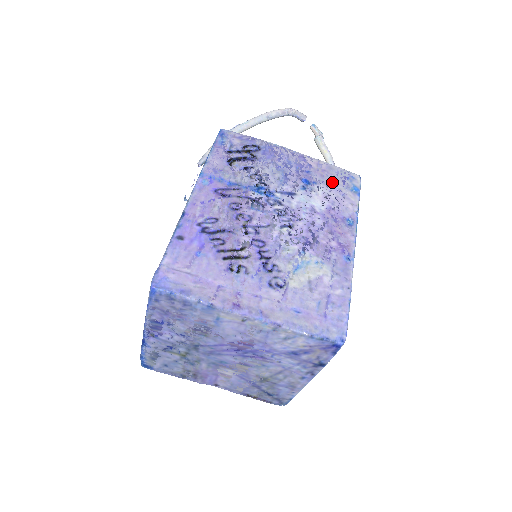
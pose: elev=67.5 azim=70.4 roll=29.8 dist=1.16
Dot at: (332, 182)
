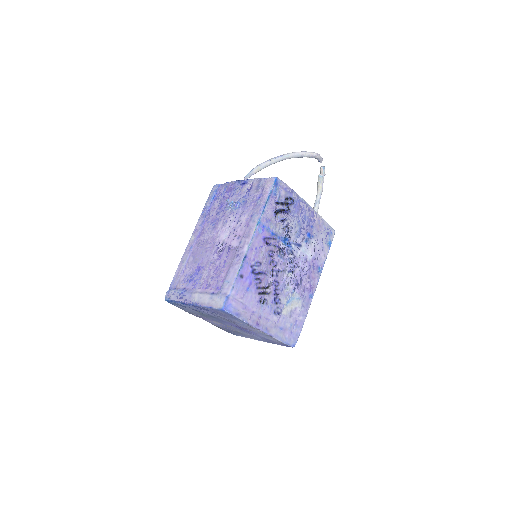
Dot at: (321, 236)
